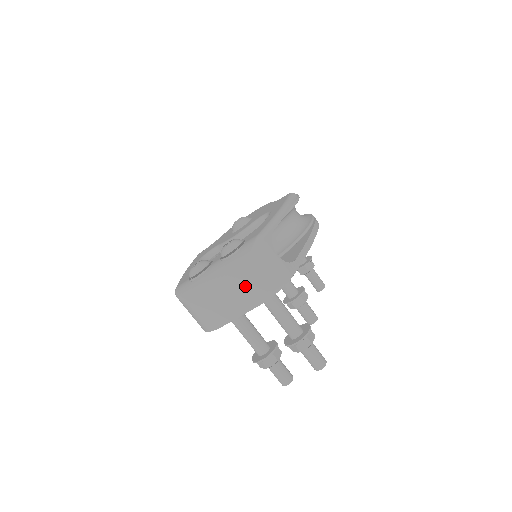
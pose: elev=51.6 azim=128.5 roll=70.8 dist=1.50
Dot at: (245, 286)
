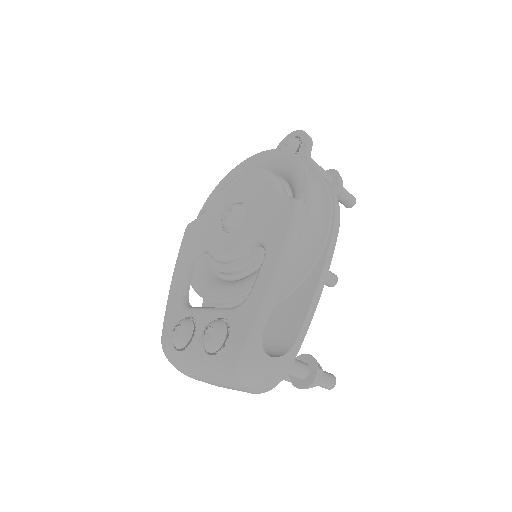
Dot at: (234, 387)
